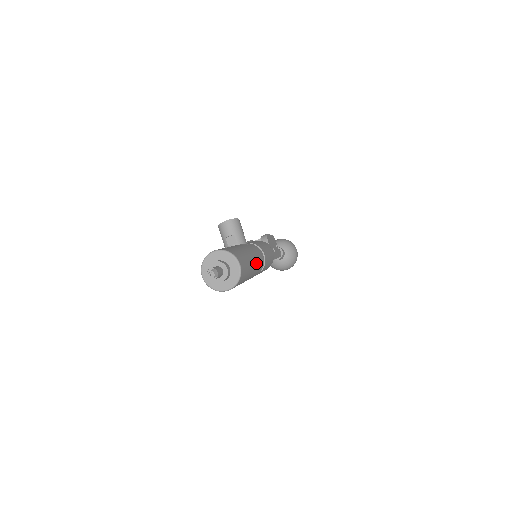
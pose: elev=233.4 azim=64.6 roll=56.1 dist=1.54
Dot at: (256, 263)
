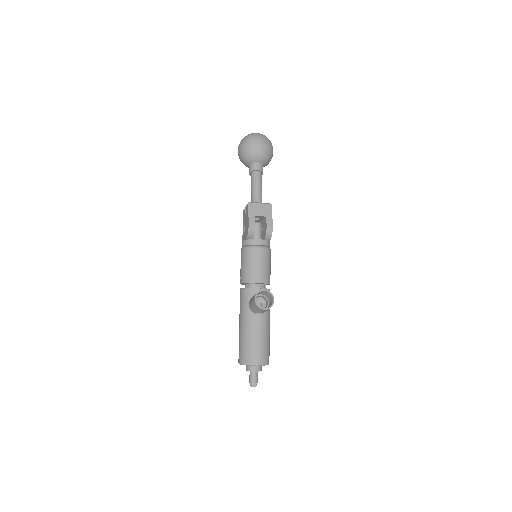
Dot at: occluded
